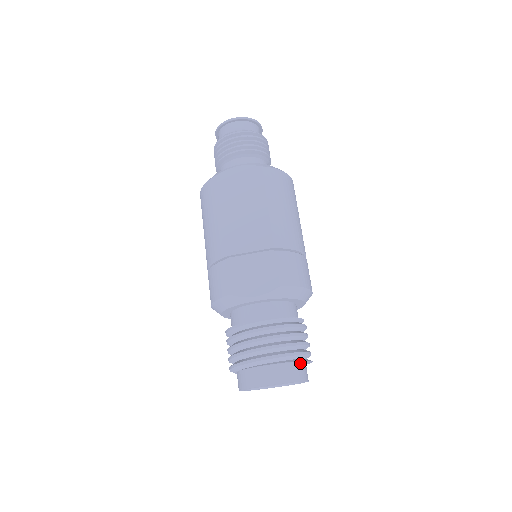
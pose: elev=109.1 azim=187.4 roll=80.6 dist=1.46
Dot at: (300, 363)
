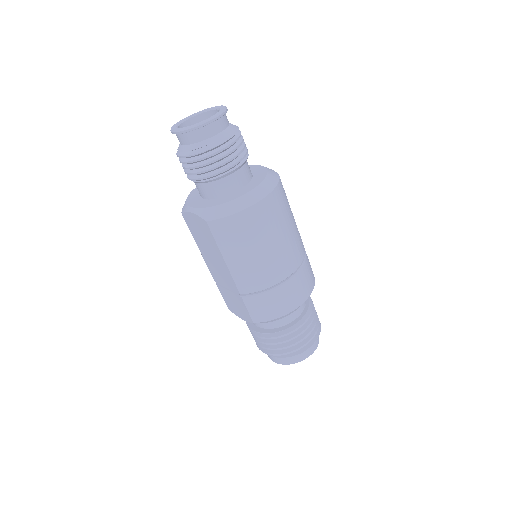
Dot at: (295, 352)
